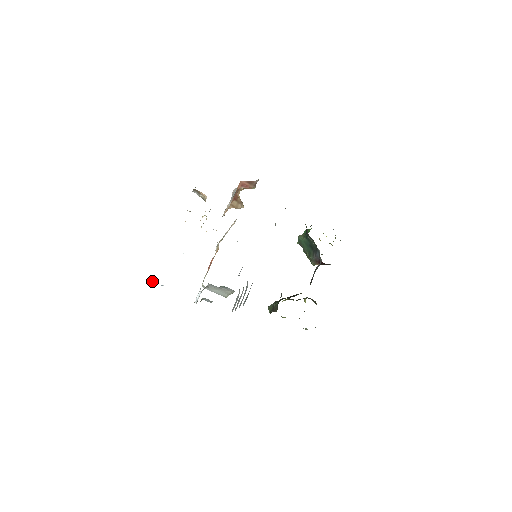
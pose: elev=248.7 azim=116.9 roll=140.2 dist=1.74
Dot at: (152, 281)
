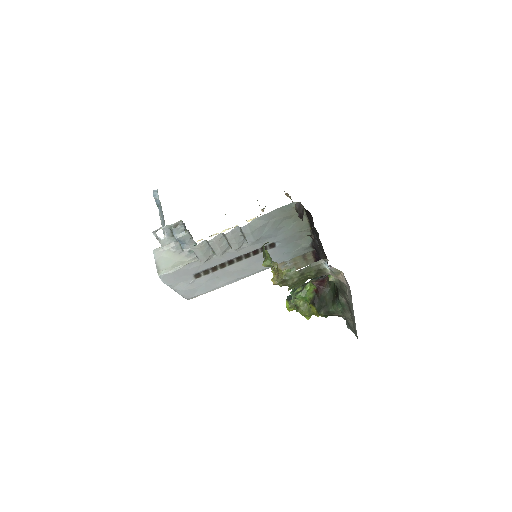
Dot at: (153, 190)
